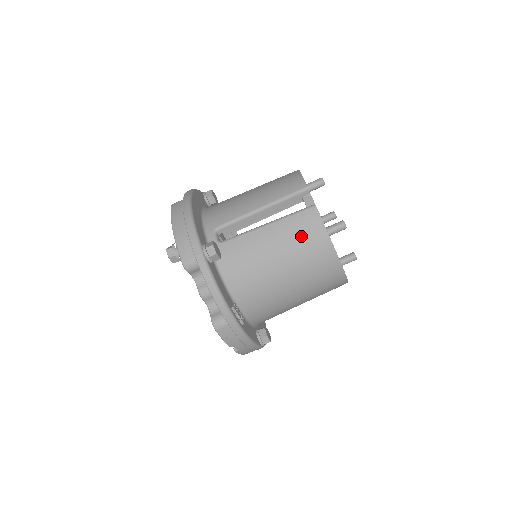
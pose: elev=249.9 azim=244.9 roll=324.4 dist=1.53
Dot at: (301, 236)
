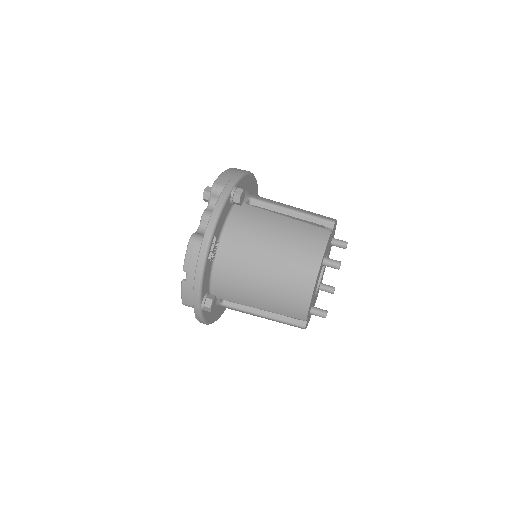
Dot at: (305, 238)
